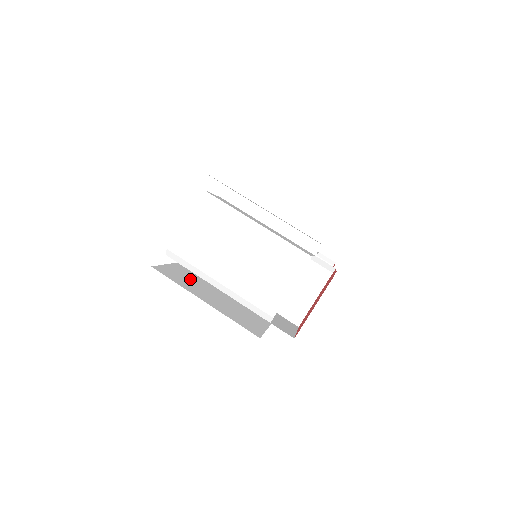
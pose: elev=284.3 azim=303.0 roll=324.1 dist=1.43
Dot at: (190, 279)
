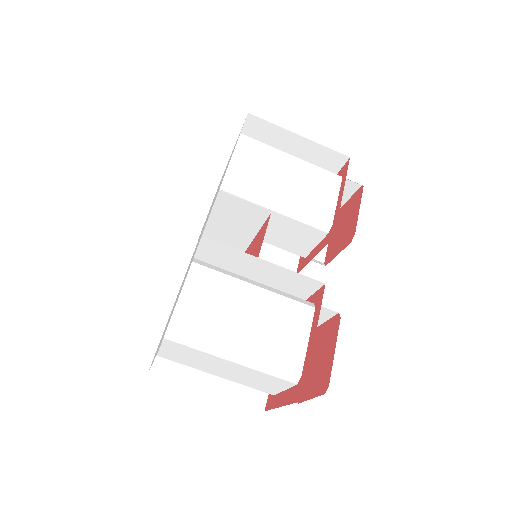
Dot at: occluded
